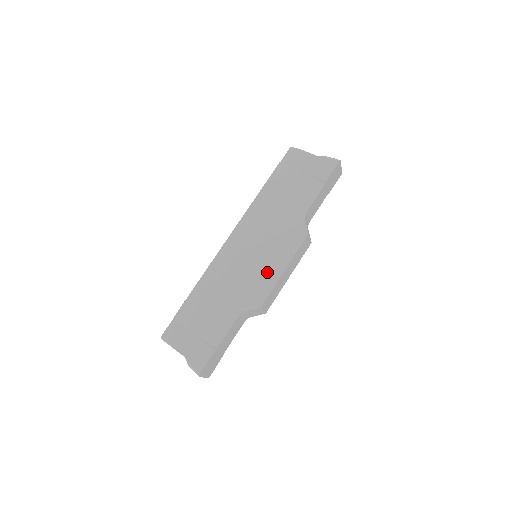
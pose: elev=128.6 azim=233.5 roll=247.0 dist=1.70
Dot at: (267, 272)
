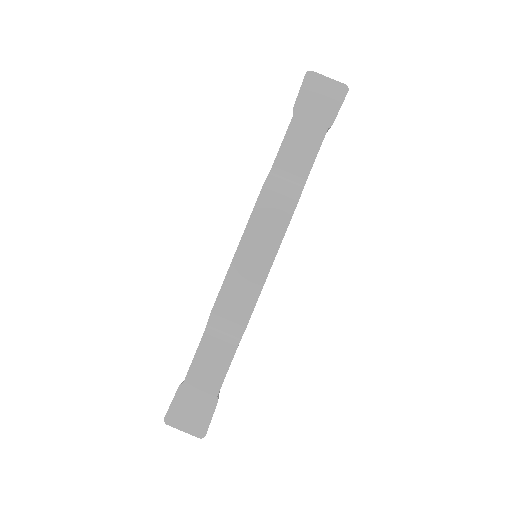
Dot at: occluded
